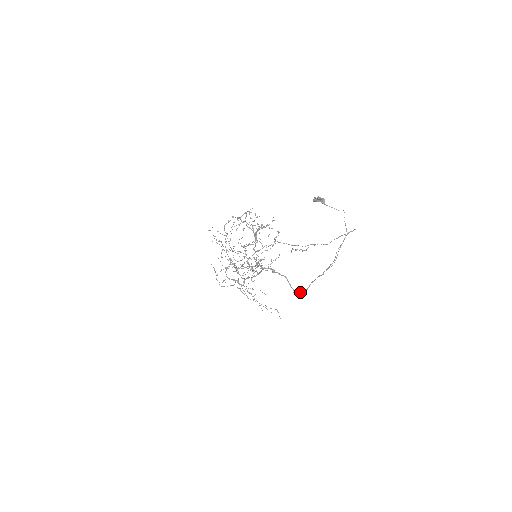
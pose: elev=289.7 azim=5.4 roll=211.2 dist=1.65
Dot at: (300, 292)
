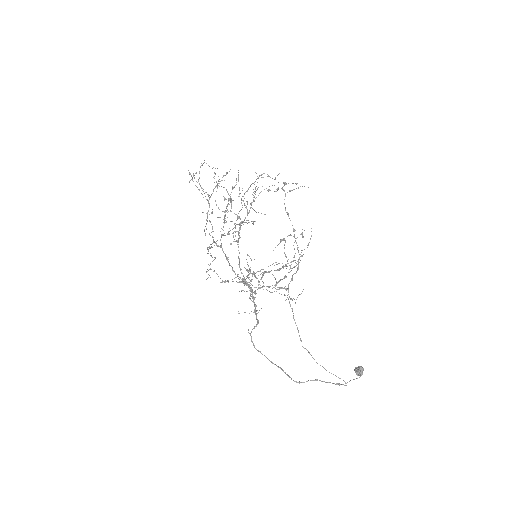
Dot at: (254, 346)
